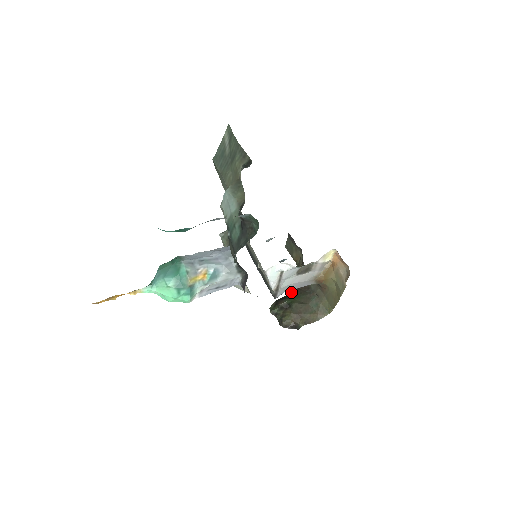
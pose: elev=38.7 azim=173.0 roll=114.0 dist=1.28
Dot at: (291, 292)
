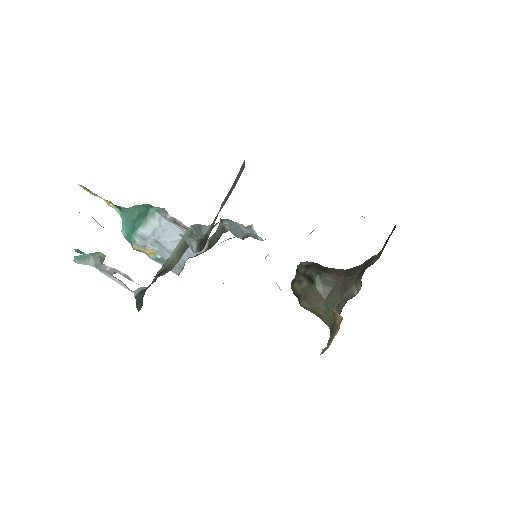
Dot at: (335, 271)
